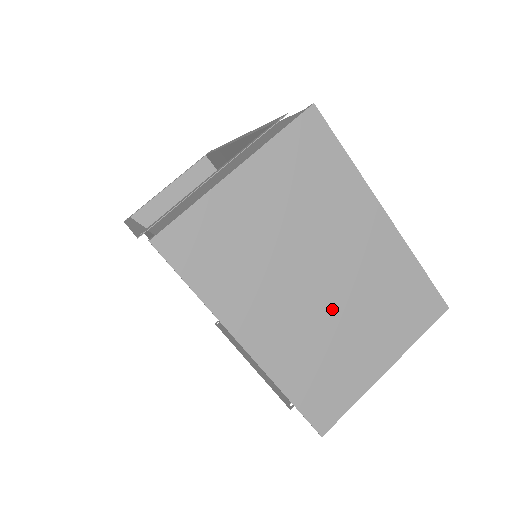
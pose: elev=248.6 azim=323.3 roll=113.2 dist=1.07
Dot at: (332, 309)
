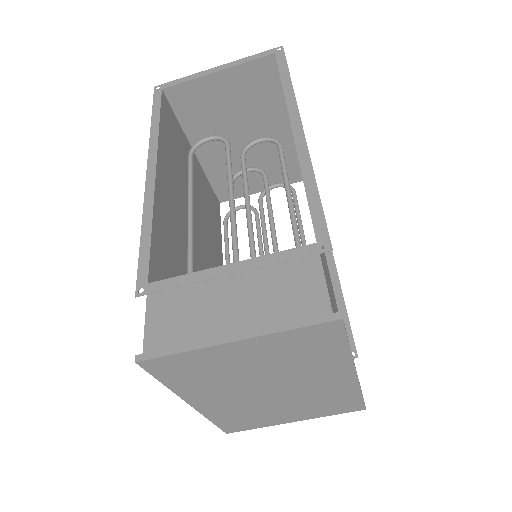
Dot at: (272, 400)
